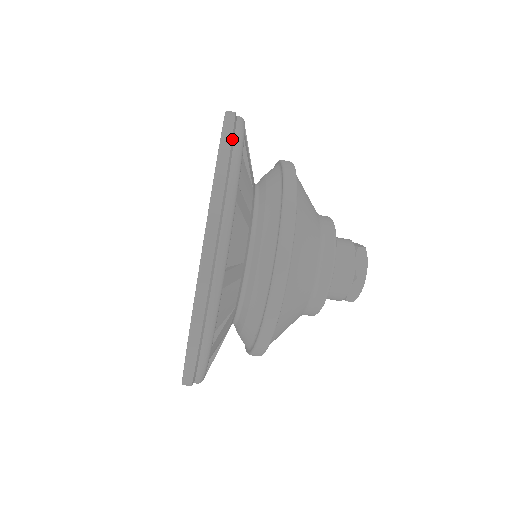
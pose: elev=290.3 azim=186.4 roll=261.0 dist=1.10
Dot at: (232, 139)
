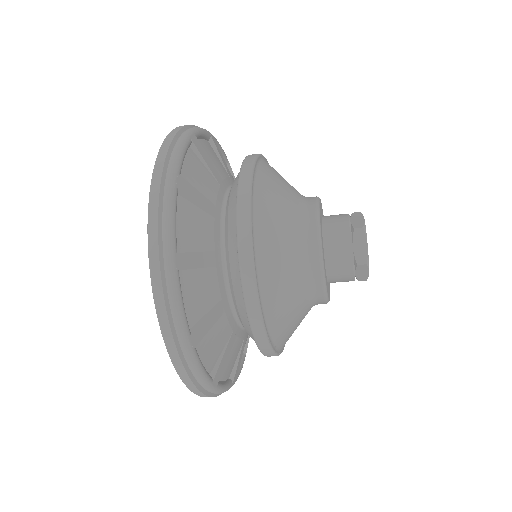
Dot at: (159, 200)
